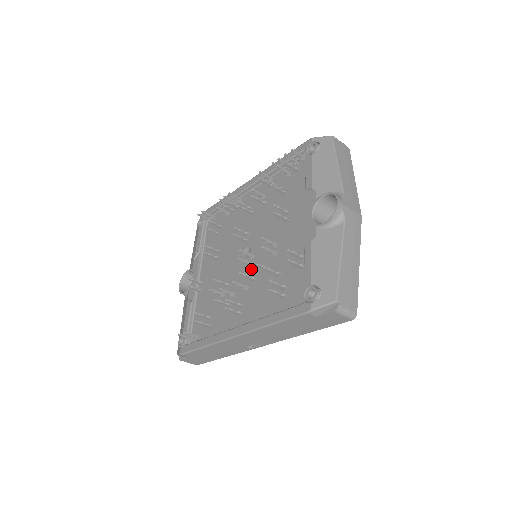
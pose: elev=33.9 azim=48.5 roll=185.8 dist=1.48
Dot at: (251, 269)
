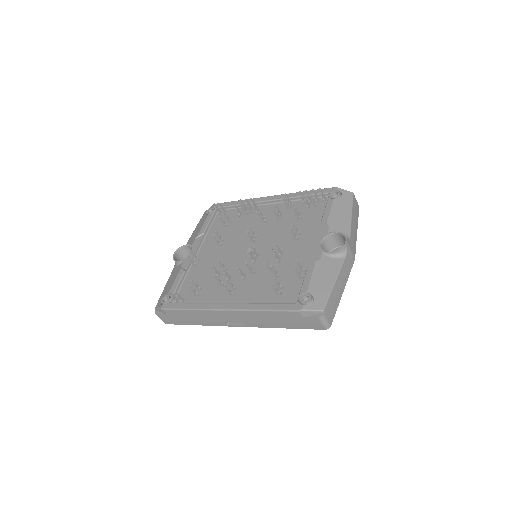
Dot at: (252, 264)
